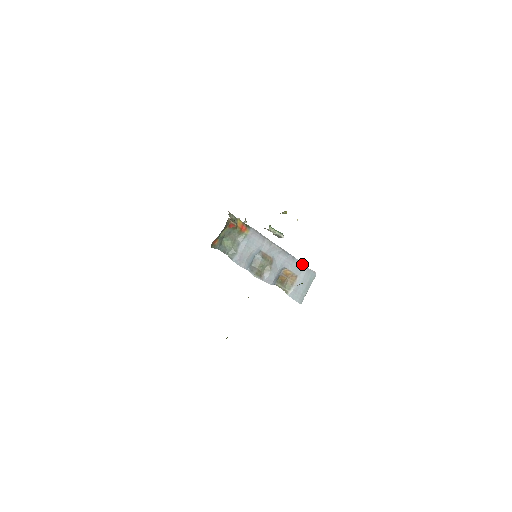
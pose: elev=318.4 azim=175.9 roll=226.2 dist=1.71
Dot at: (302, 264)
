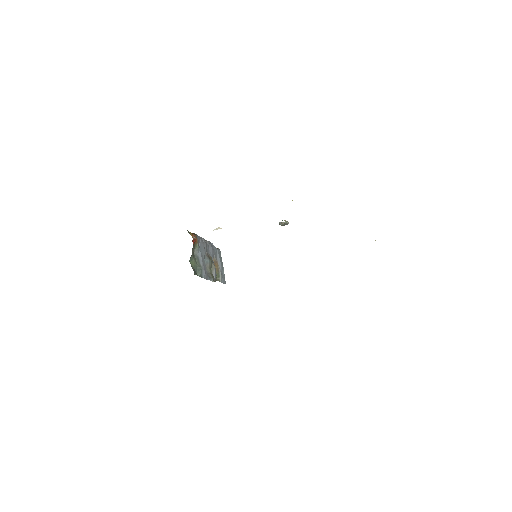
Dot at: (215, 247)
